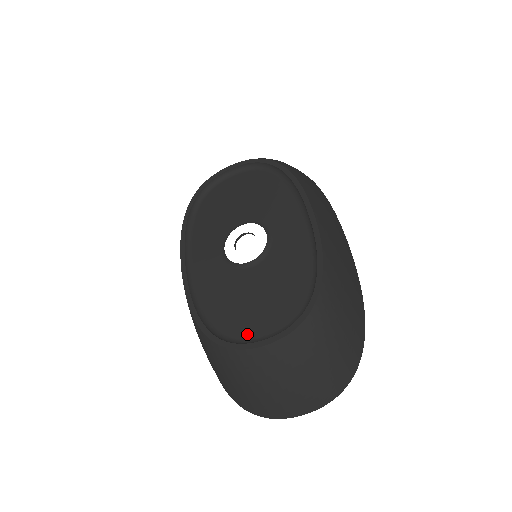
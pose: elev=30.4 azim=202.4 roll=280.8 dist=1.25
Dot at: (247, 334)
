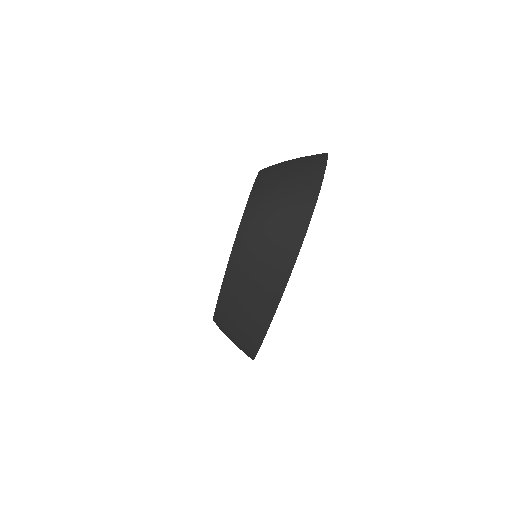
Dot at: occluded
